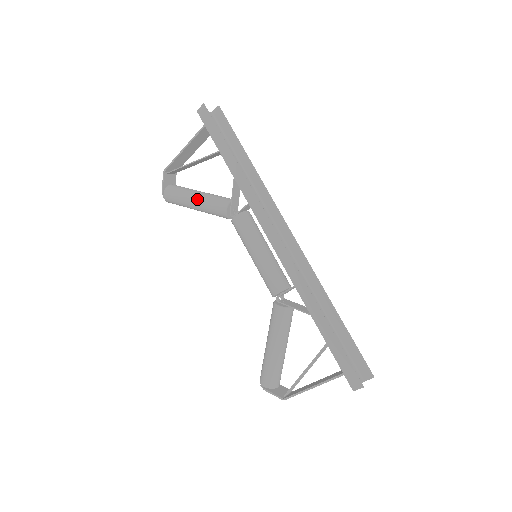
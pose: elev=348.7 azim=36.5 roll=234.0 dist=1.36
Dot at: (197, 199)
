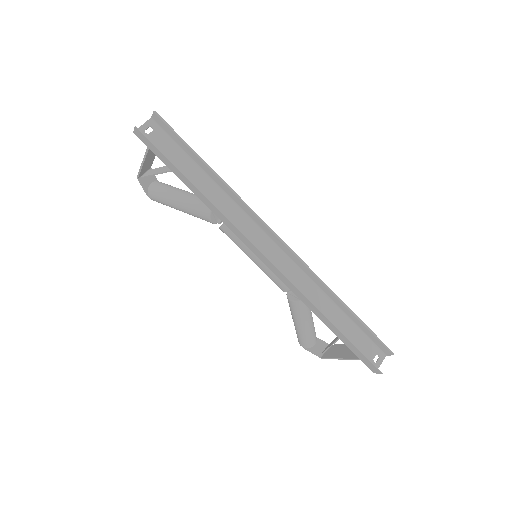
Dot at: (180, 207)
